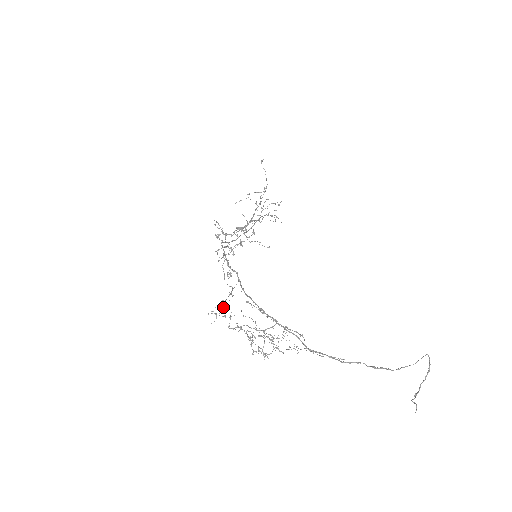
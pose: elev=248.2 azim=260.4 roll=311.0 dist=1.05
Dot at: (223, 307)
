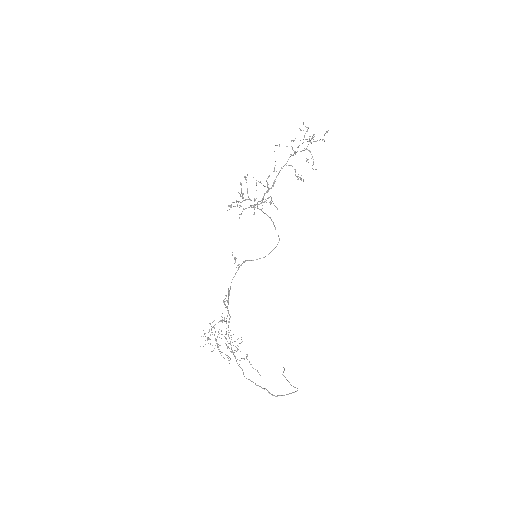
Dot at: occluded
